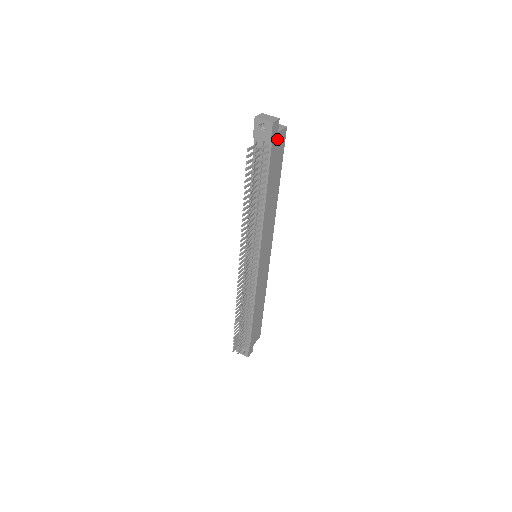
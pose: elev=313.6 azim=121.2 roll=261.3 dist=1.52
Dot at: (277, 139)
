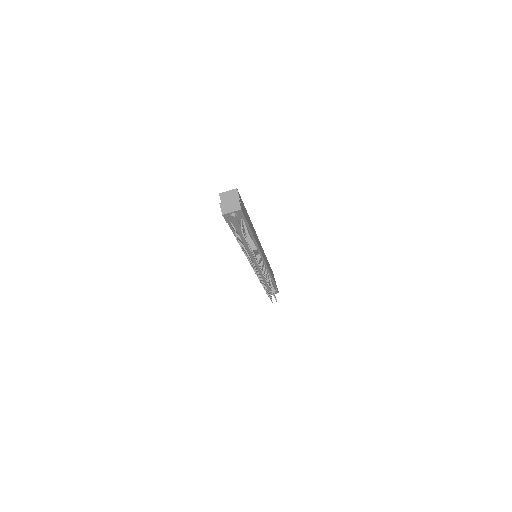
Dot at: (242, 206)
